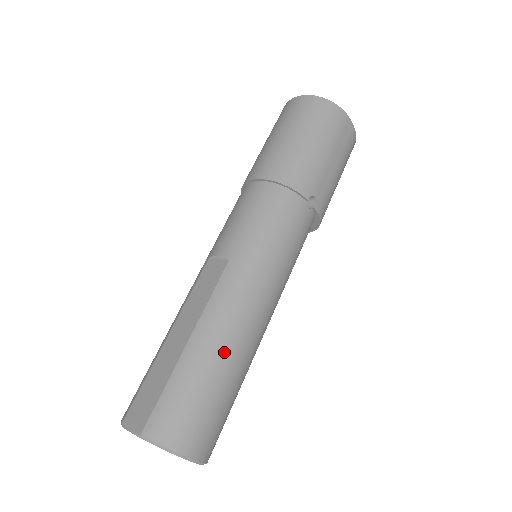
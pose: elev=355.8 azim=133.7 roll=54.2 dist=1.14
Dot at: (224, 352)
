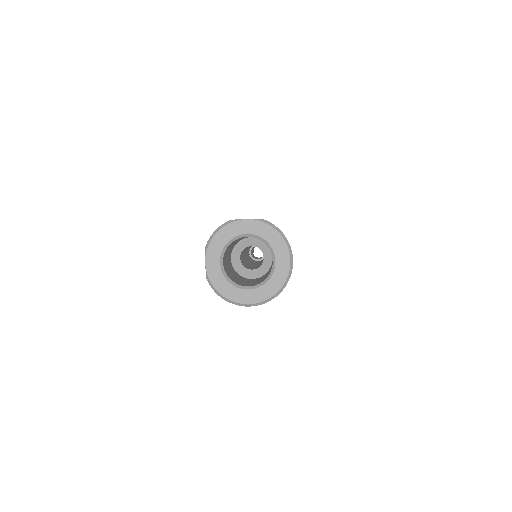
Dot at: occluded
